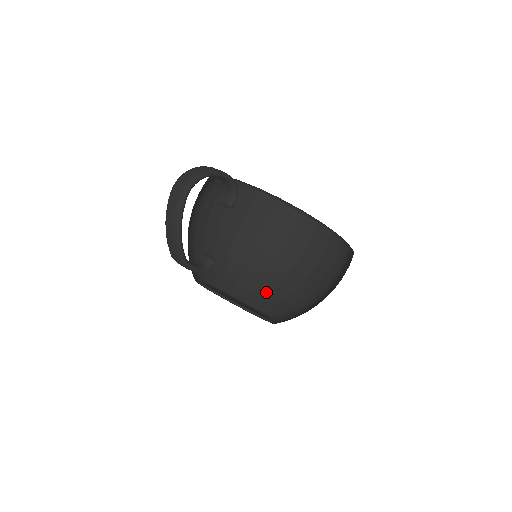
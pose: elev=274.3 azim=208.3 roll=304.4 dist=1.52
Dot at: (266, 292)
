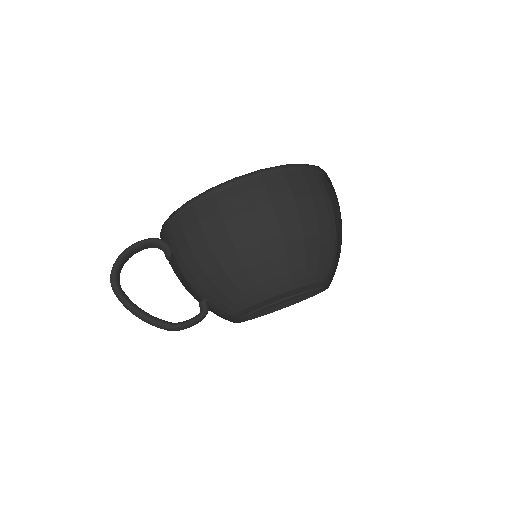
Dot at: (247, 281)
